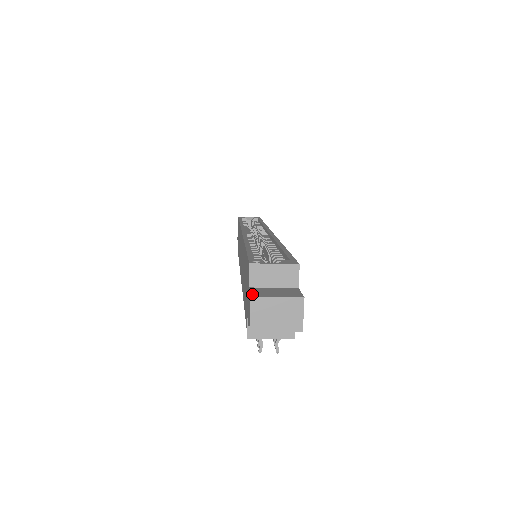
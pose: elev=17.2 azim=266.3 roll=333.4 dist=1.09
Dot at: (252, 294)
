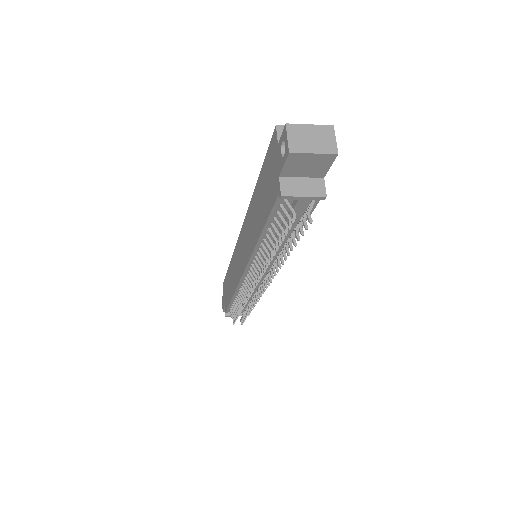
Dot at: (286, 128)
